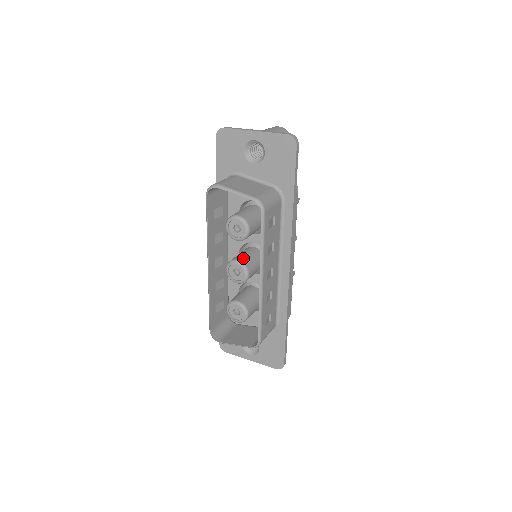
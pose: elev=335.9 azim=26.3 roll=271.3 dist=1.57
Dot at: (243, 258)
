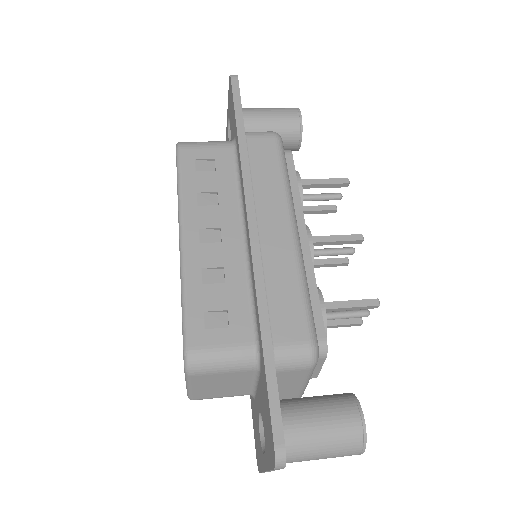
Dot at: occluded
